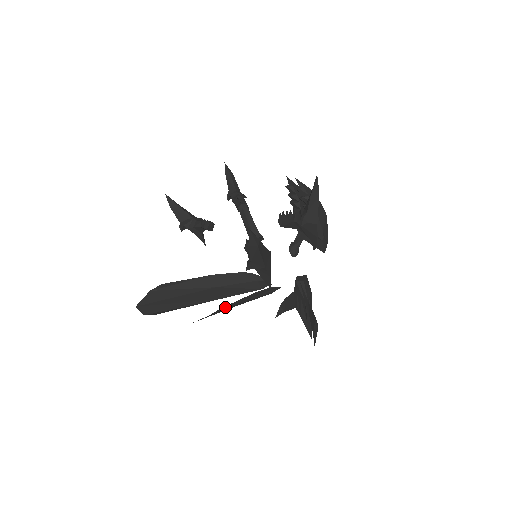
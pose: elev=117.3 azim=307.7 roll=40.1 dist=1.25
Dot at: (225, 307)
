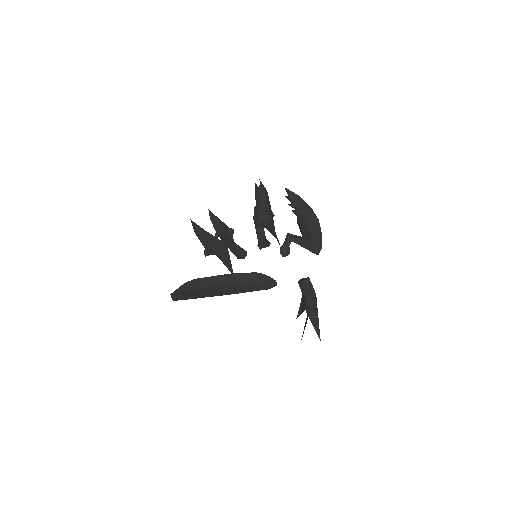
Dot at: (204, 290)
